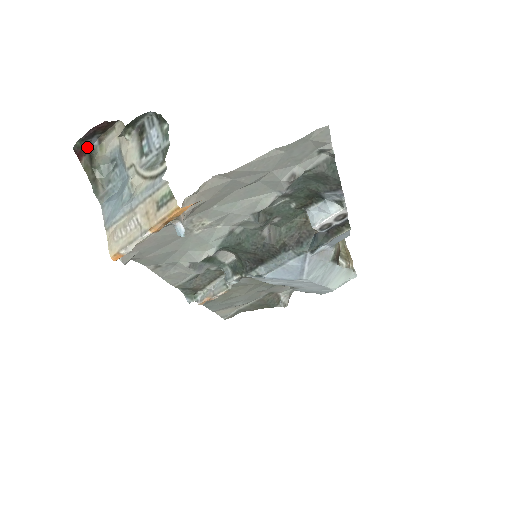
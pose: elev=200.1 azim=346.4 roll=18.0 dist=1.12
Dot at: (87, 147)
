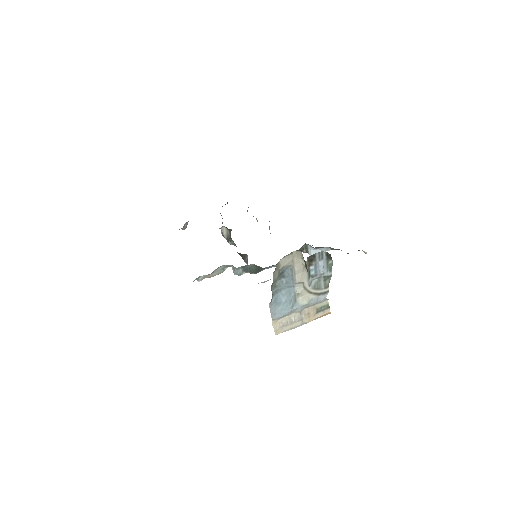
Dot at: occluded
